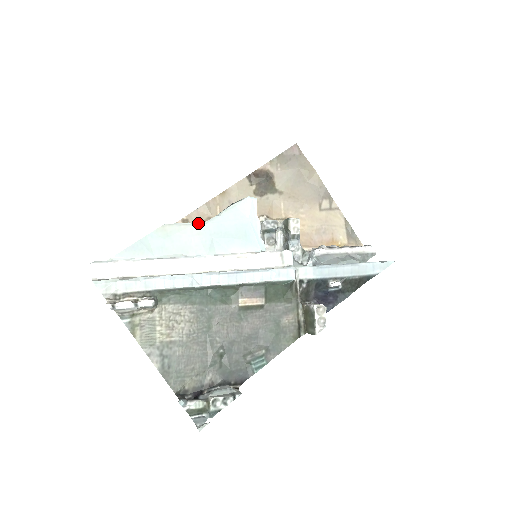
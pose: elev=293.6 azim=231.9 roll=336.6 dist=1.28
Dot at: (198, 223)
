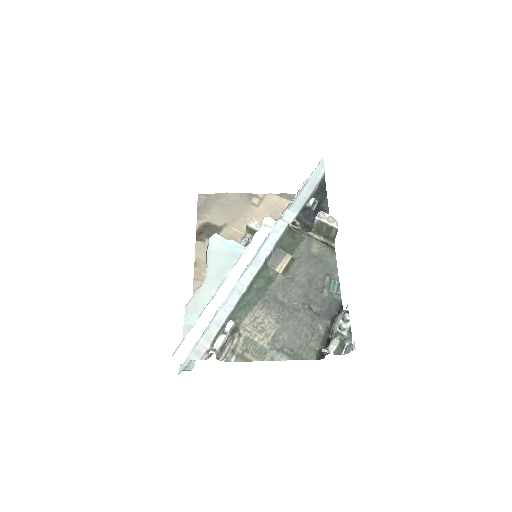
Dot at: (202, 283)
